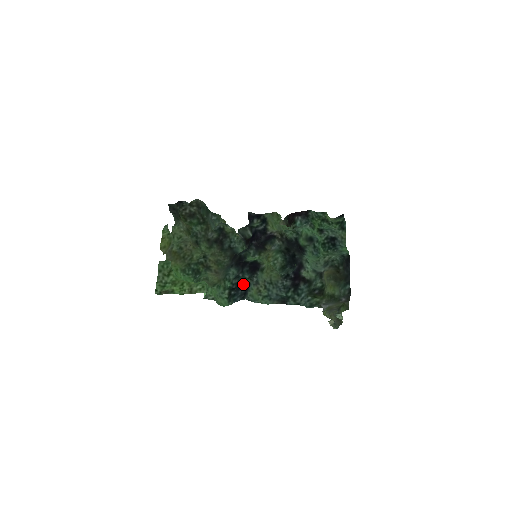
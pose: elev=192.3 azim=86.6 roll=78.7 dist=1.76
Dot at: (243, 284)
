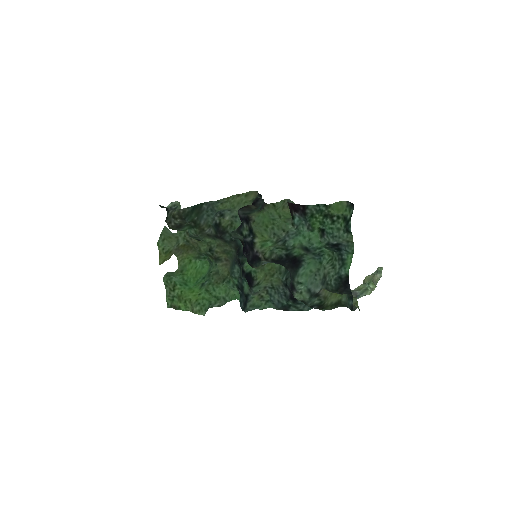
Dot at: (244, 292)
